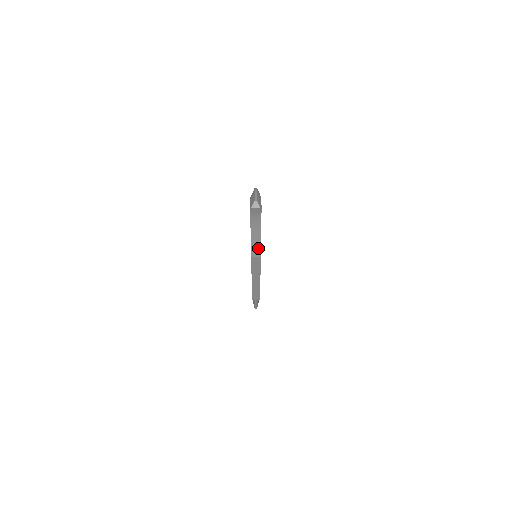
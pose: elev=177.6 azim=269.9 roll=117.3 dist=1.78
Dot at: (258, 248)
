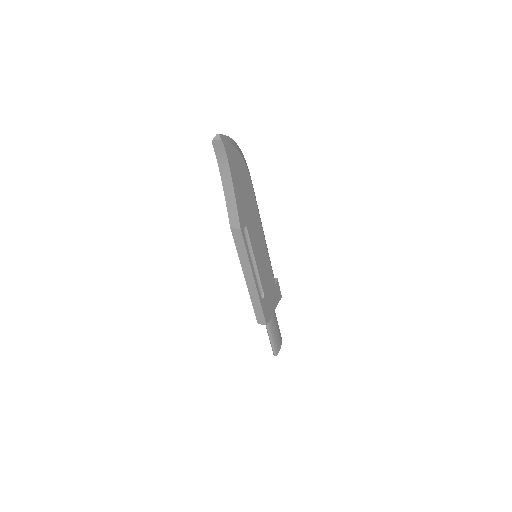
Dot at: (235, 213)
